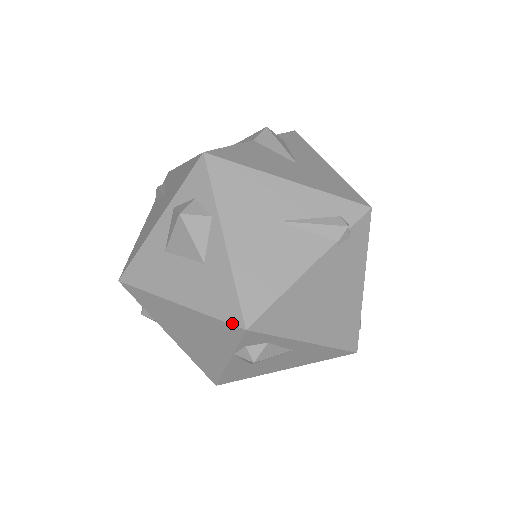
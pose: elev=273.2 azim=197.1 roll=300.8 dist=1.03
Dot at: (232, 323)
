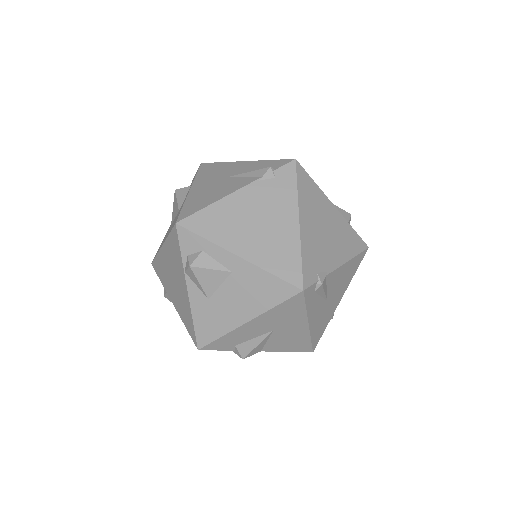
Dot at: (173, 227)
